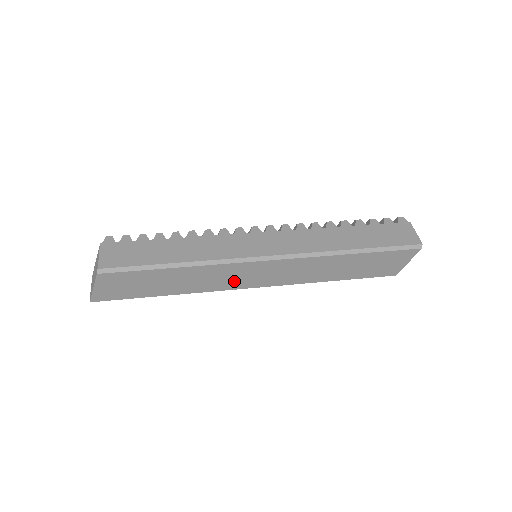
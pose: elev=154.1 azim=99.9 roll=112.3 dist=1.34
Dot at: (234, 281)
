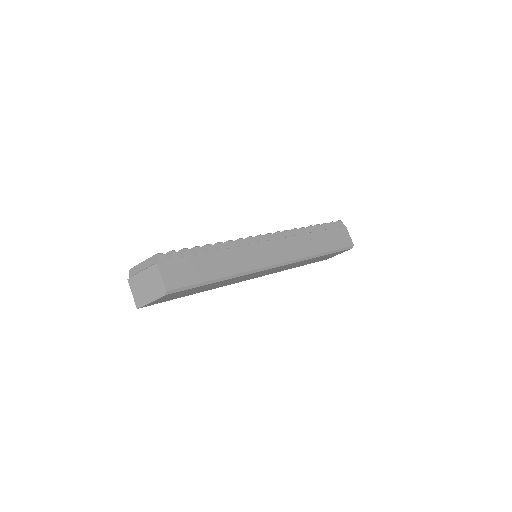
Dot at: (244, 279)
